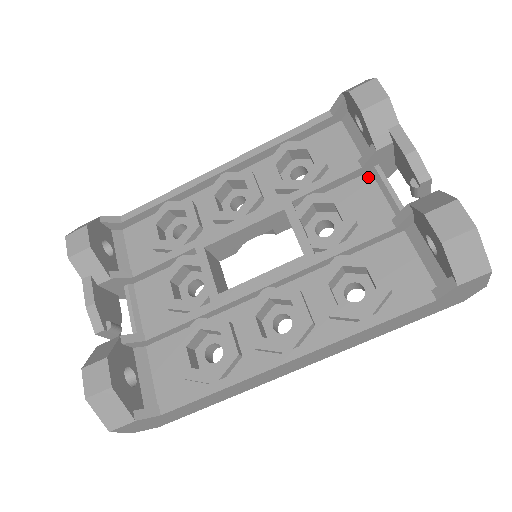
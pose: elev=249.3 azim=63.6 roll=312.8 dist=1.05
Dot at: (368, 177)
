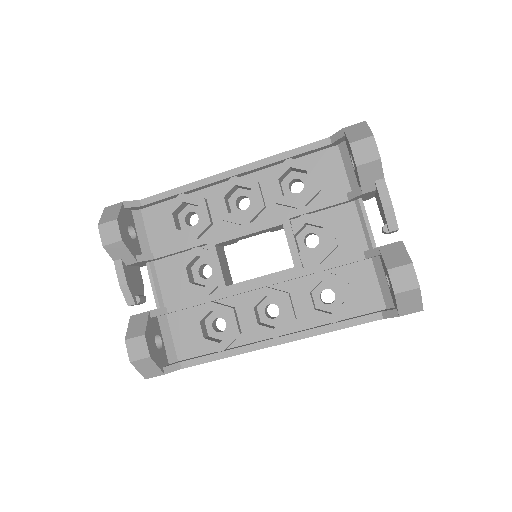
Dot at: (352, 206)
